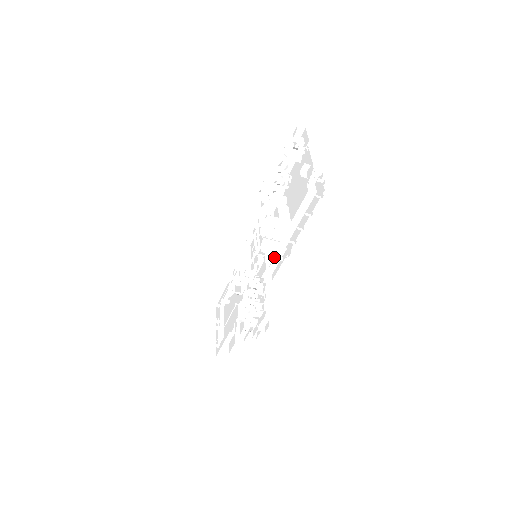
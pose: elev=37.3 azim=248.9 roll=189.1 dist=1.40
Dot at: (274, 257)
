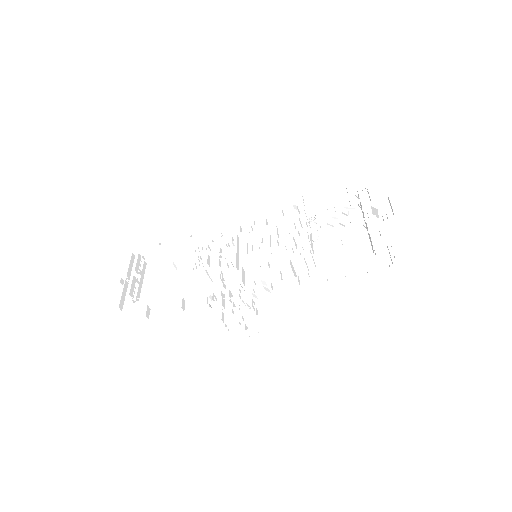
Dot at: (284, 273)
